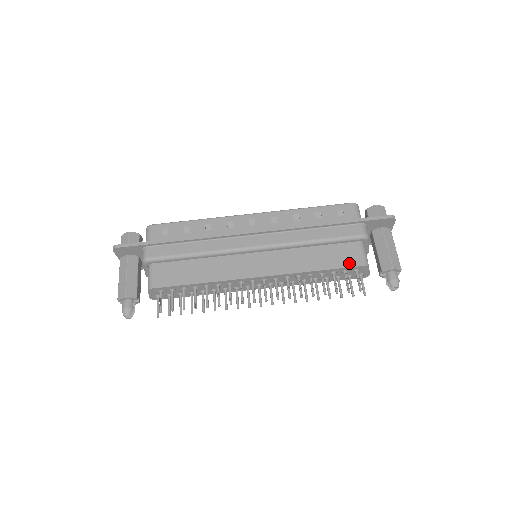
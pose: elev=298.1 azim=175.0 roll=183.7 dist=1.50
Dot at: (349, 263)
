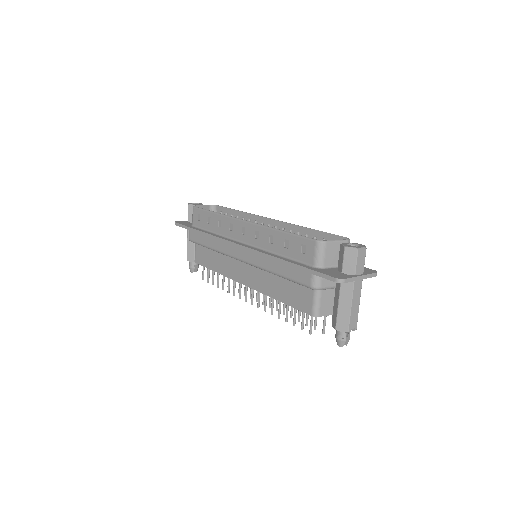
Dot at: (301, 306)
